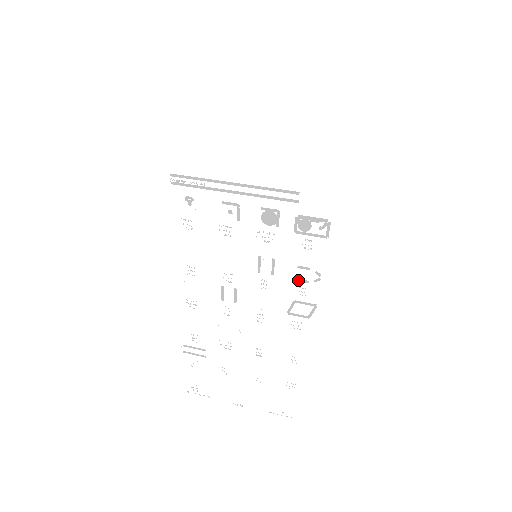
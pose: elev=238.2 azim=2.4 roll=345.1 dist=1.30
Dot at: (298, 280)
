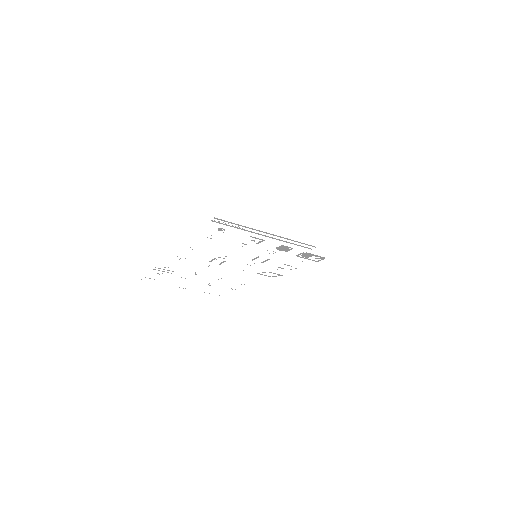
Dot at: (279, 267)
